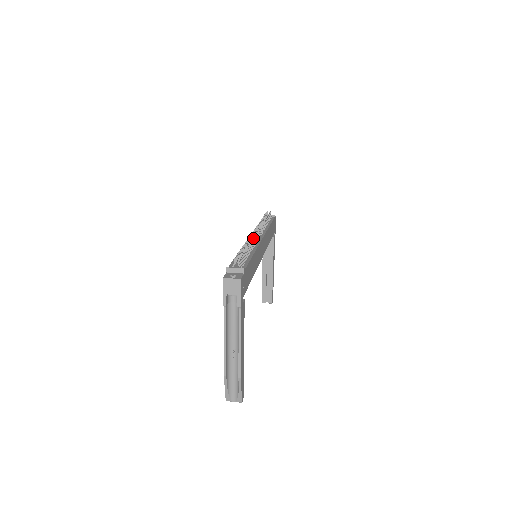
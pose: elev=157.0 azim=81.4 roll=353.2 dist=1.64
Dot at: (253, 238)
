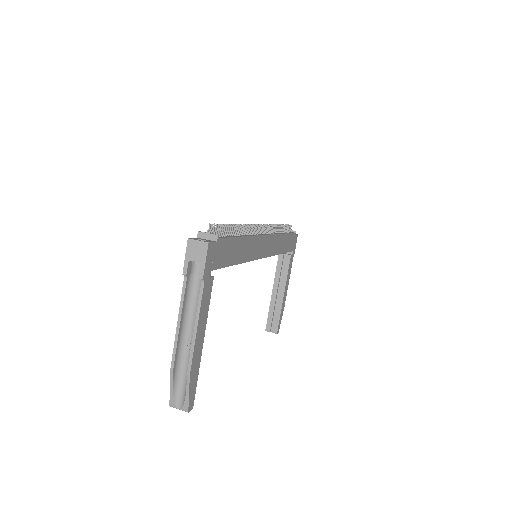
Dot at: (251, 226)
